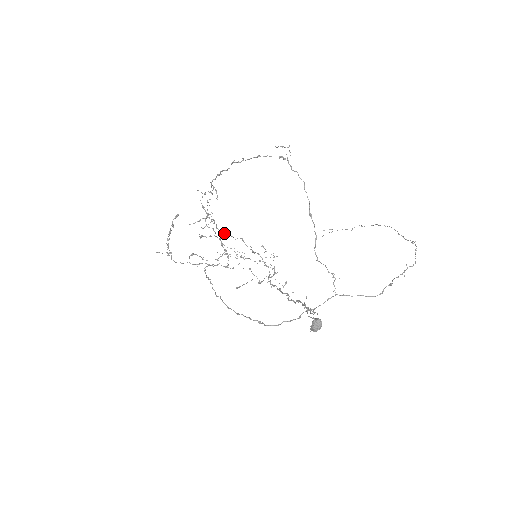
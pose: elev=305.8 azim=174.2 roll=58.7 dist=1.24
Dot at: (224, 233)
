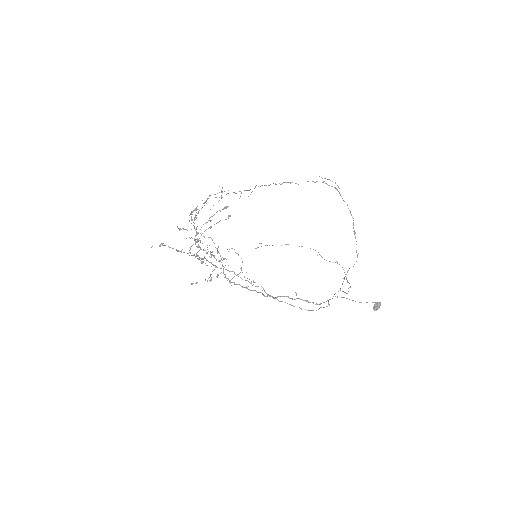
Dot at: occluded
